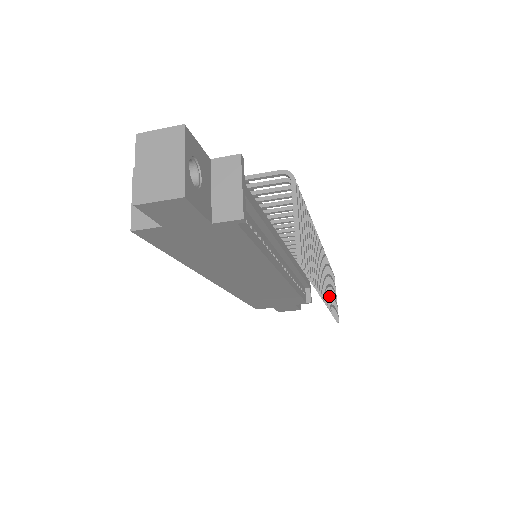
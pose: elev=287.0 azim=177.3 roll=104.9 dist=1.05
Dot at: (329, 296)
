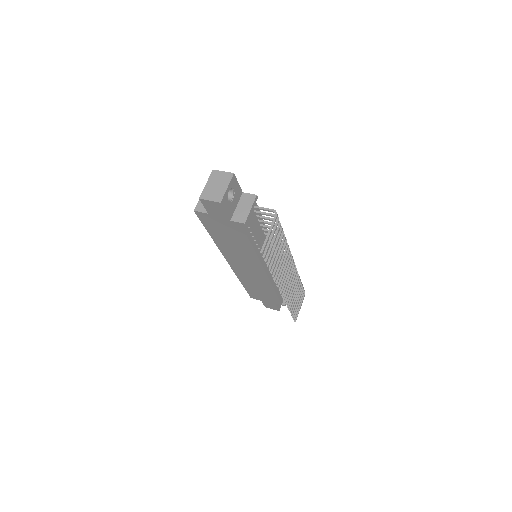
Dot at: (288, 295)
